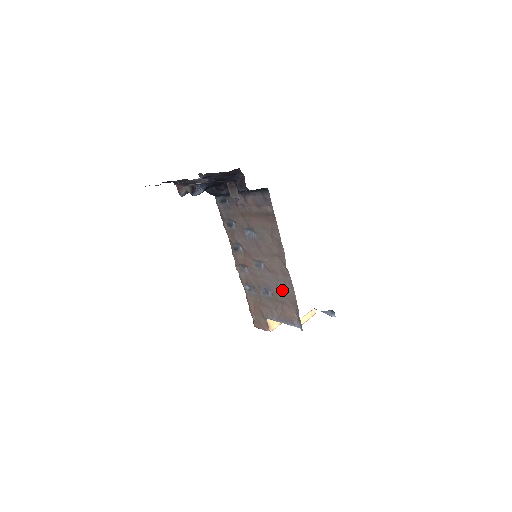
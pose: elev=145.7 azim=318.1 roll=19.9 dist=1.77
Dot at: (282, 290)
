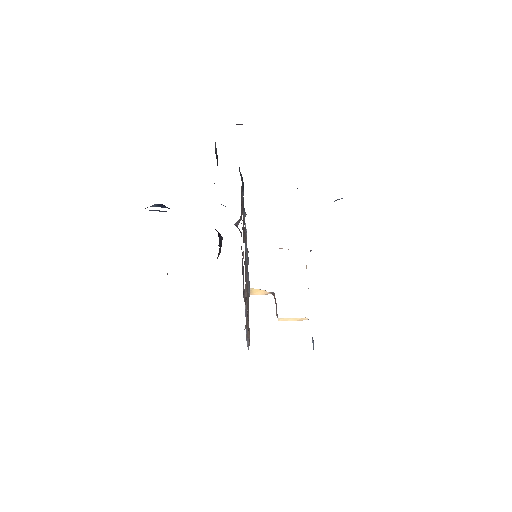
Dot at: occluded
